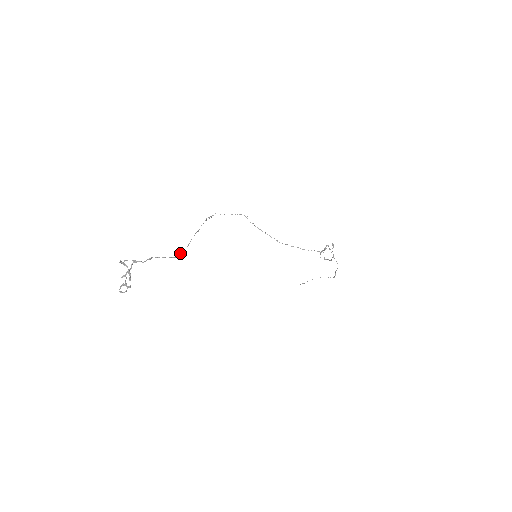
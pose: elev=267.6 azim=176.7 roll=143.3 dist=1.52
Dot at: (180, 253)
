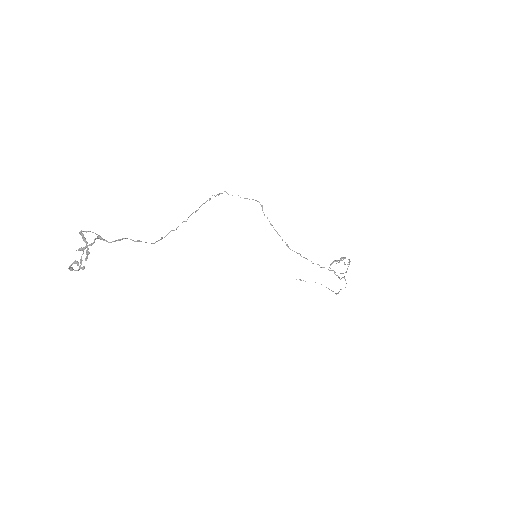
Dot at: (162, 238)
